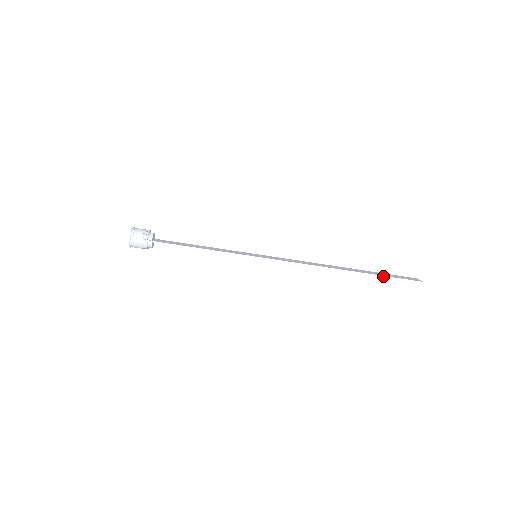
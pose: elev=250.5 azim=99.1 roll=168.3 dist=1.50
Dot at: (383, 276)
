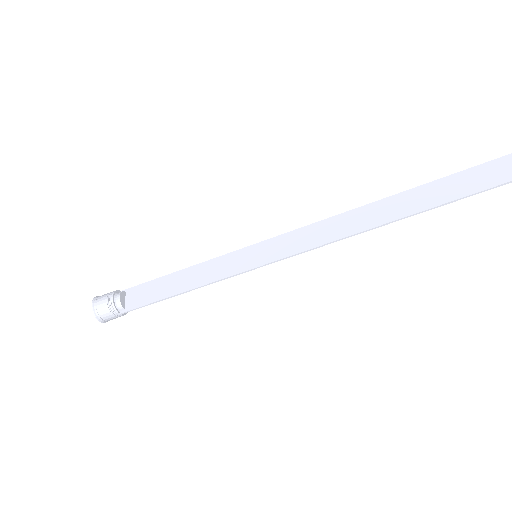
Dot at: (455, 200)
